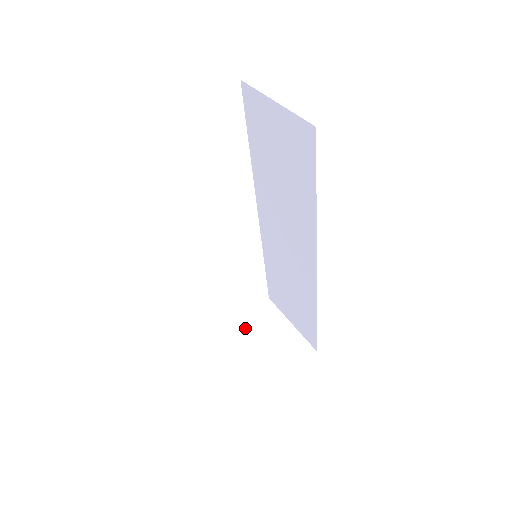
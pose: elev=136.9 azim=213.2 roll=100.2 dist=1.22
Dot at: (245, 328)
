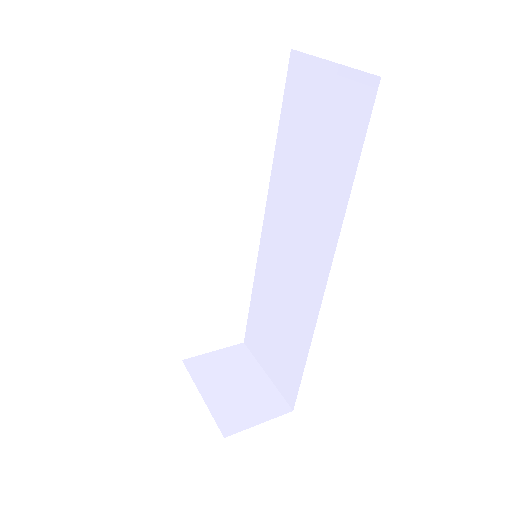
Dot at: (209, 368)
